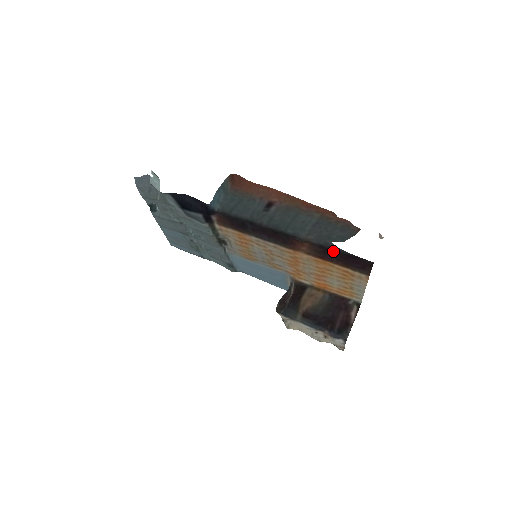
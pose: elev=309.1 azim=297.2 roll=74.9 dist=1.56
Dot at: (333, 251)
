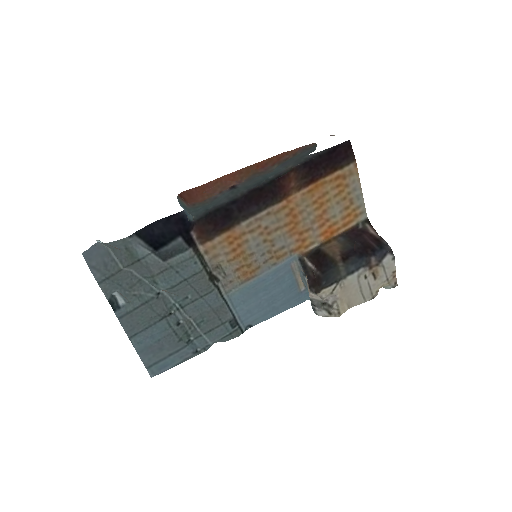
Dot at: (316, 160)
